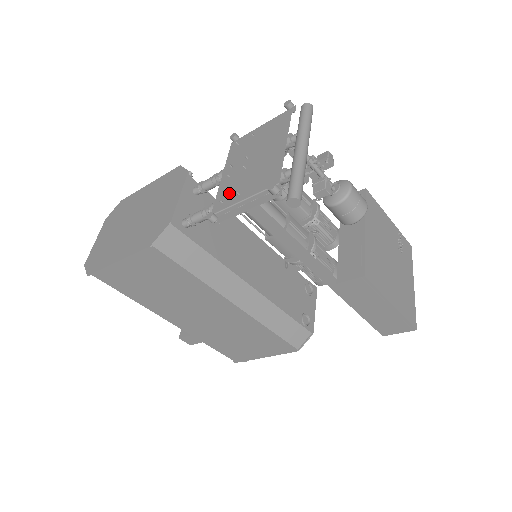
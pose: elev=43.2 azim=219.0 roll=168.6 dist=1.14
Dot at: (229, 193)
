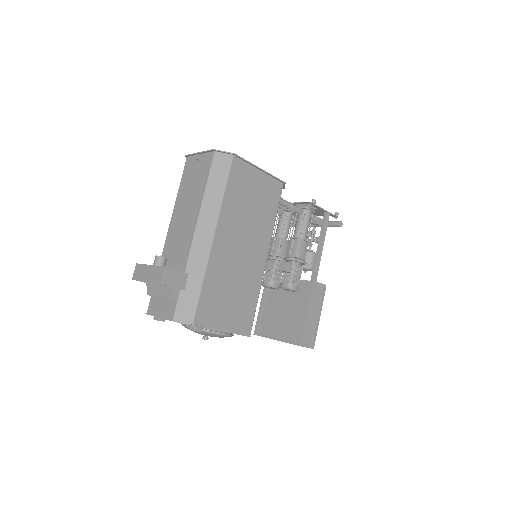
Dot at: occluded
